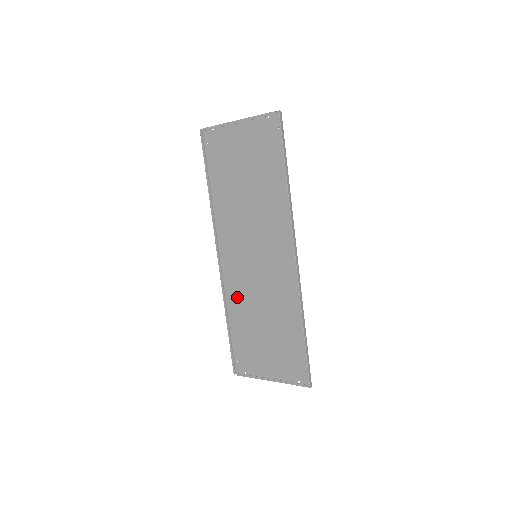
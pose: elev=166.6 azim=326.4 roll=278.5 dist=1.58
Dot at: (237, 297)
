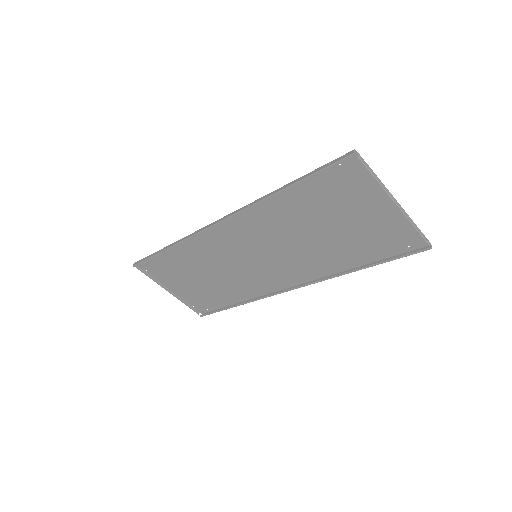
Dot at: (199, 248)
